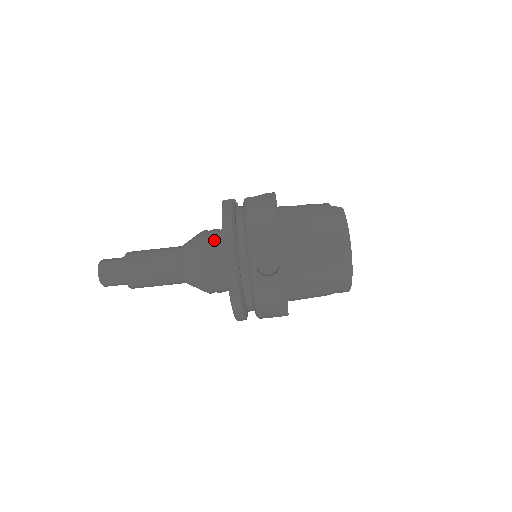
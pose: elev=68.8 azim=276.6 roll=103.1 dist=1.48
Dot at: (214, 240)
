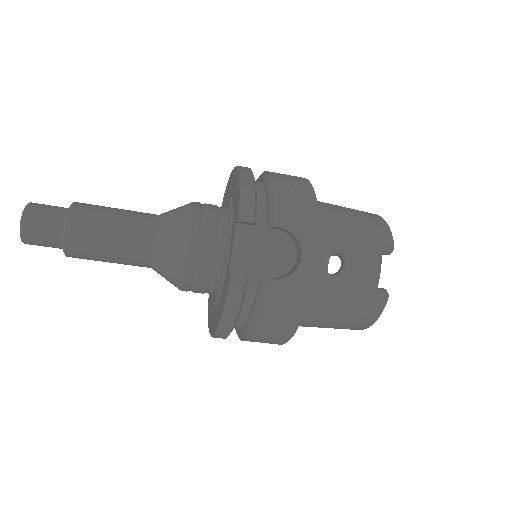
Dot at: (204, 280)
